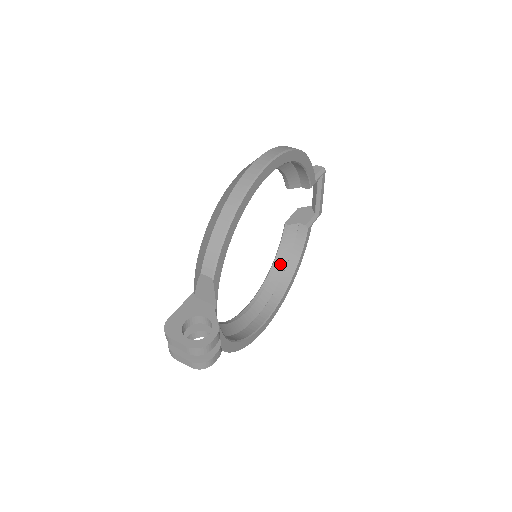
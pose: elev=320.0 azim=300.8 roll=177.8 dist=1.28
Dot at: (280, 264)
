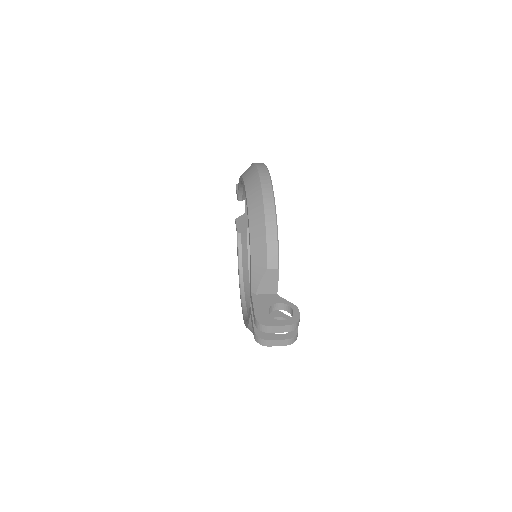
Dot at: (244, 267)
